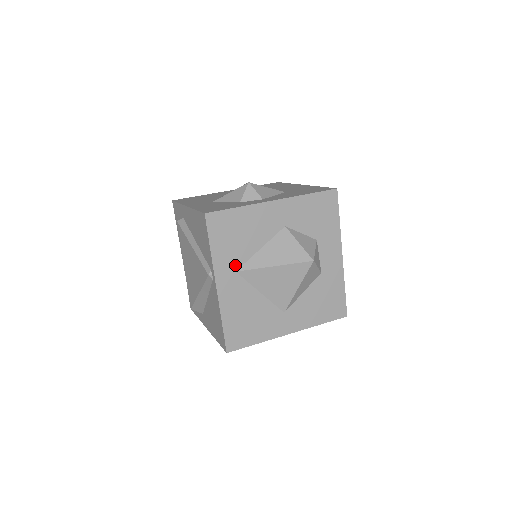
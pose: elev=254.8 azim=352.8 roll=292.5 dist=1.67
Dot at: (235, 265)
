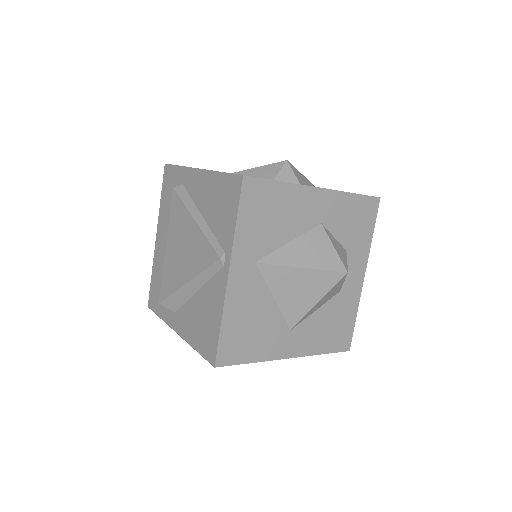
Dot at: (257, 254)
